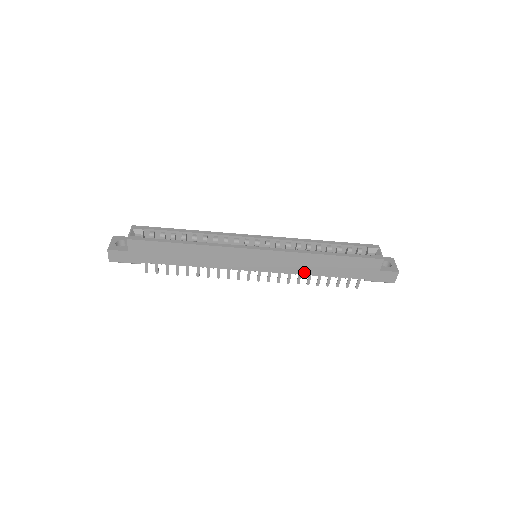
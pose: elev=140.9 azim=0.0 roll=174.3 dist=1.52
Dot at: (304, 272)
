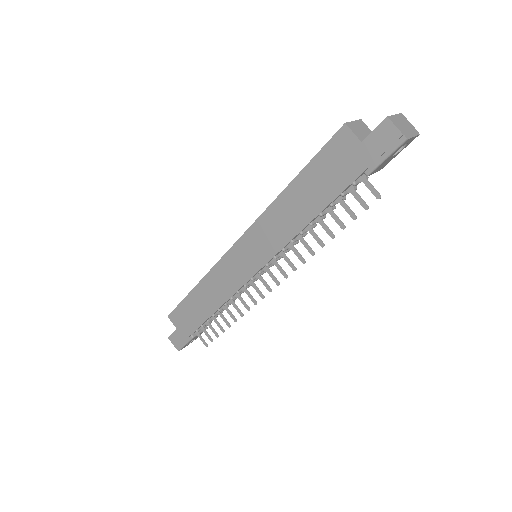
Dot at: (294, 231)
